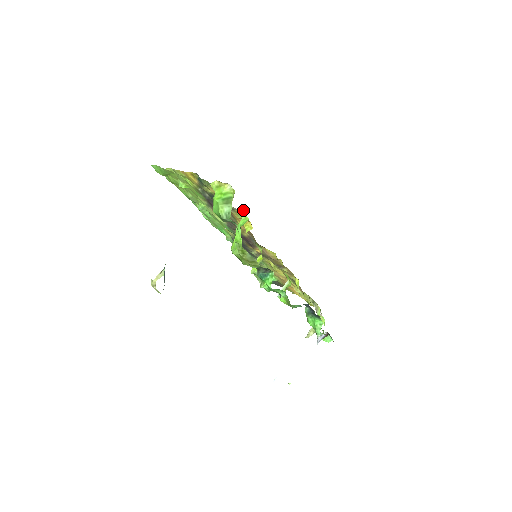
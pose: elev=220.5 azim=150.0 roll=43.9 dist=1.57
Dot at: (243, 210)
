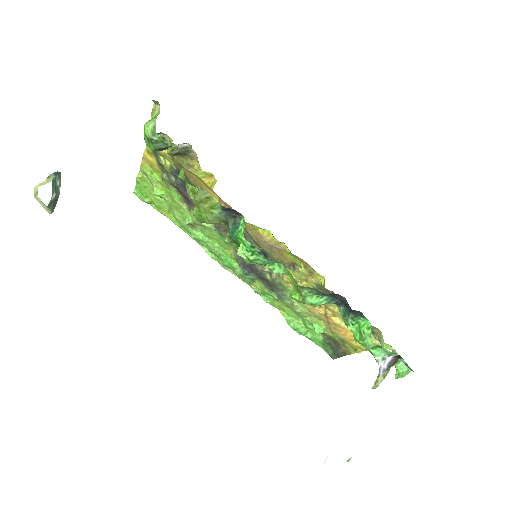
Dot at: (190, 146)
